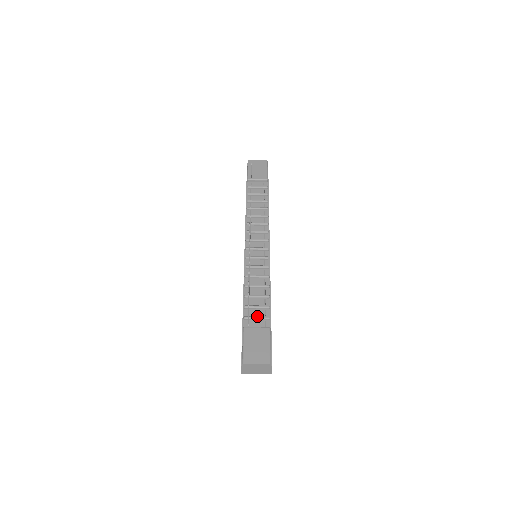
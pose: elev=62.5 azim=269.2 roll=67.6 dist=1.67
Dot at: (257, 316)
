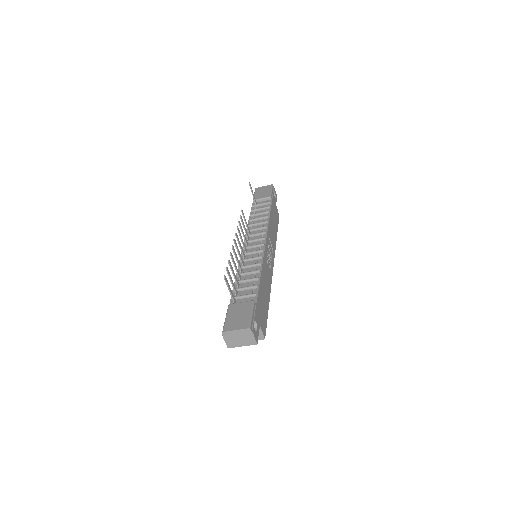
Dot at: (244, 294)
